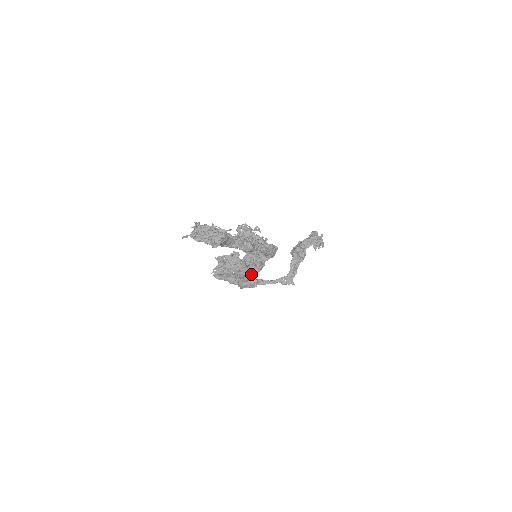
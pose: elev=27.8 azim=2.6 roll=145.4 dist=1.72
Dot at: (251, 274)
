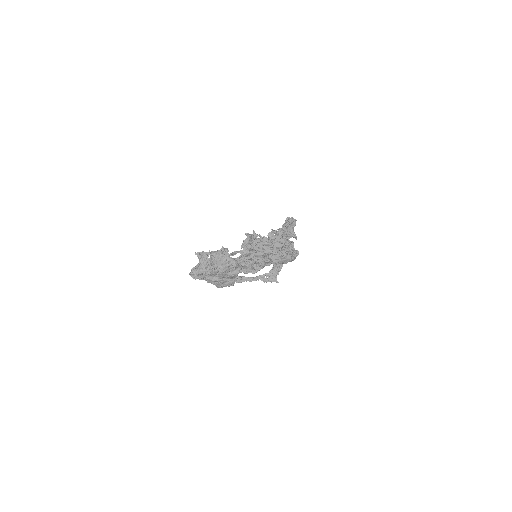
Dot at: occluded
